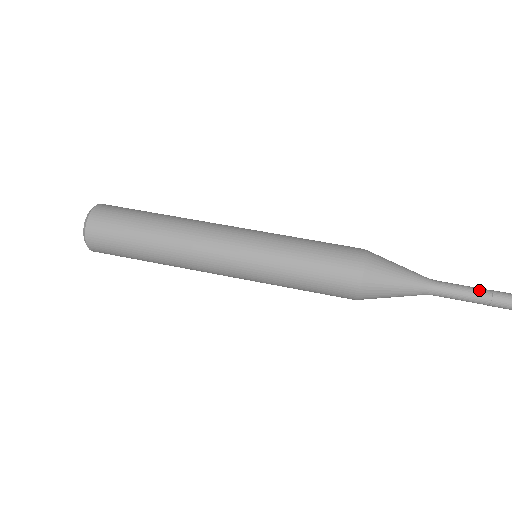
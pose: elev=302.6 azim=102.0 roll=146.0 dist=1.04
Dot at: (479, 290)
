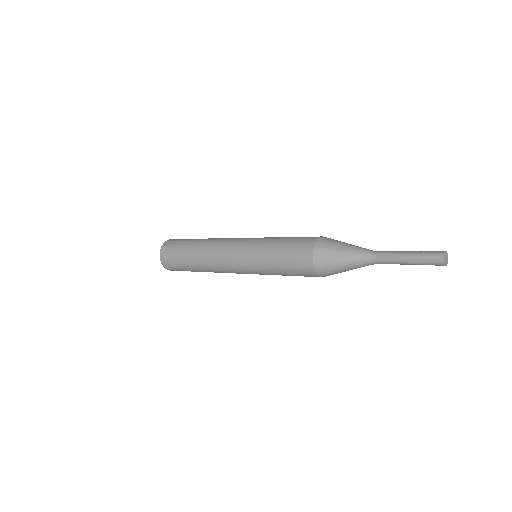
Dot at: (412, 251)
